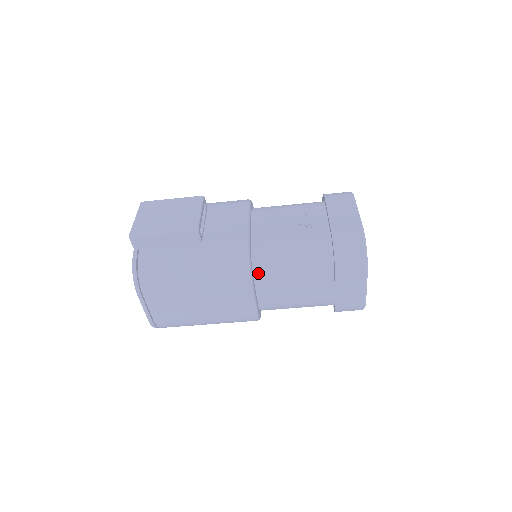
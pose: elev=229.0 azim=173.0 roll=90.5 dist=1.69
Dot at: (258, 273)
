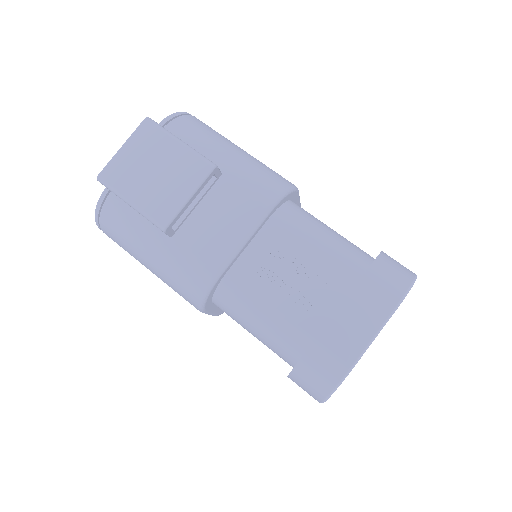
Dot at: (217, 306)
